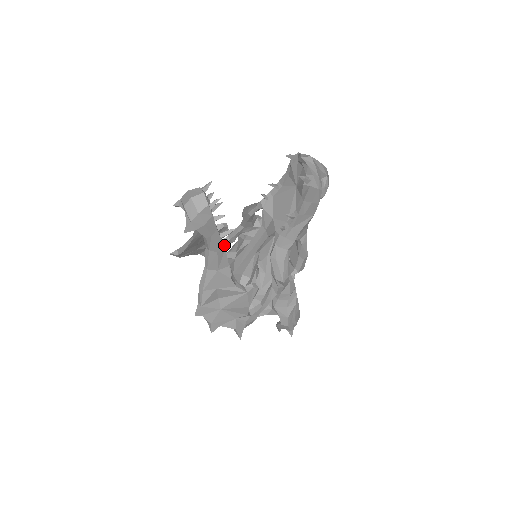
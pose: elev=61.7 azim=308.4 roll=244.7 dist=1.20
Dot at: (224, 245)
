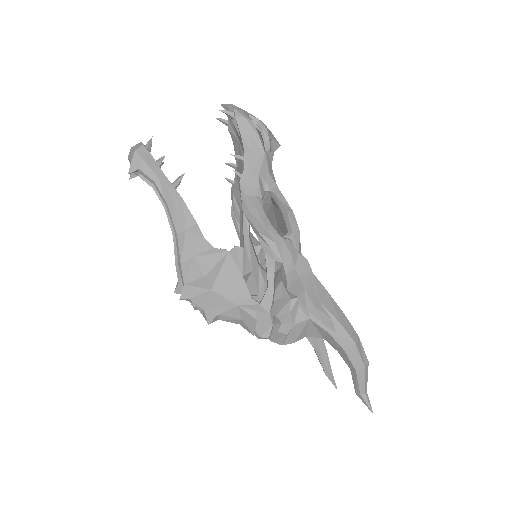
Dot at: occluded
